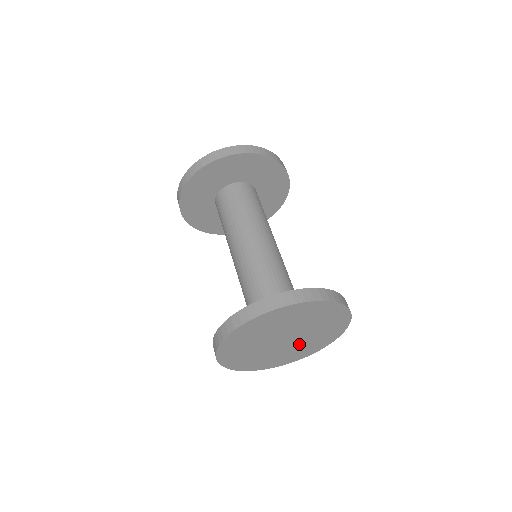
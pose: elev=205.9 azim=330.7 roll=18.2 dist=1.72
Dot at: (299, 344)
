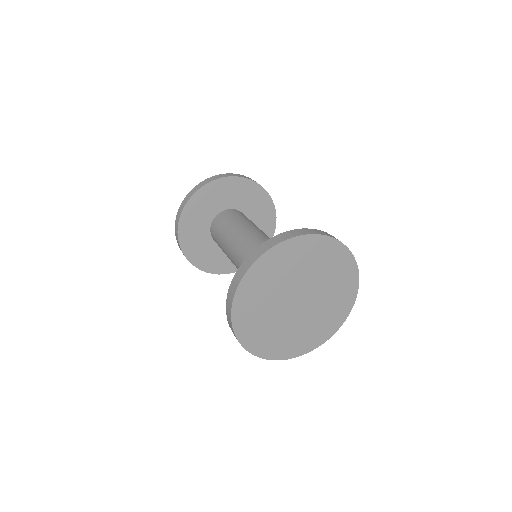
Dot at: (320, 306)
